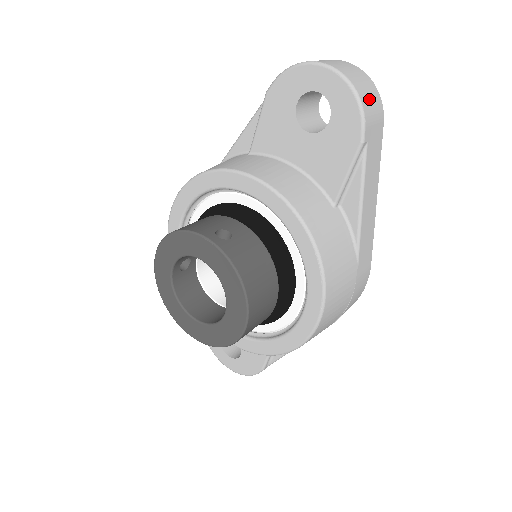
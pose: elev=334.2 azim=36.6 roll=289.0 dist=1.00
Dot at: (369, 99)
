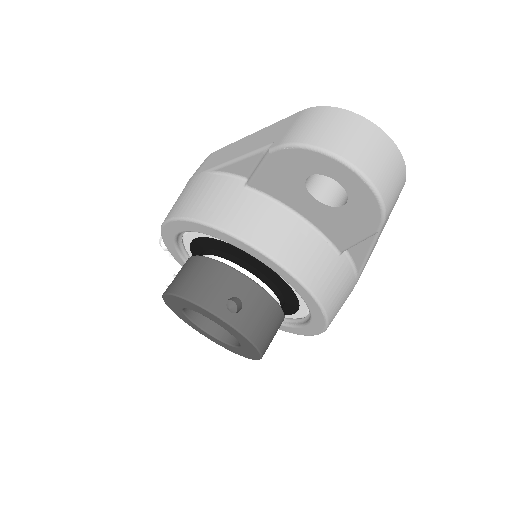
Dot at: (393, 188)
